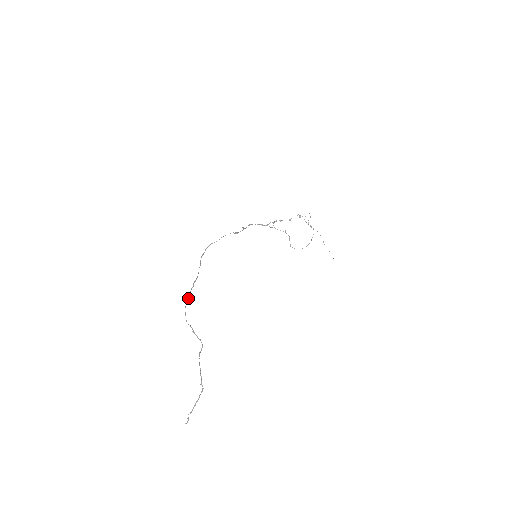
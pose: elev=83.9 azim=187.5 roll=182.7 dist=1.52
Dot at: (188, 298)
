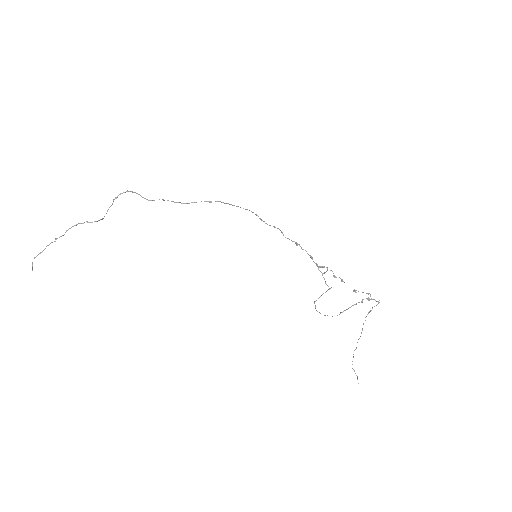
Dot at: (145, 198)
